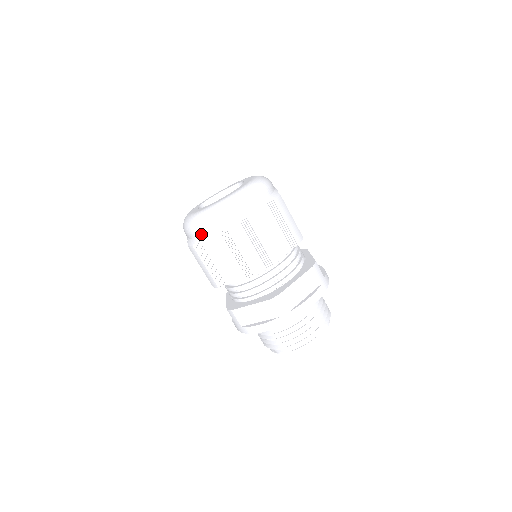
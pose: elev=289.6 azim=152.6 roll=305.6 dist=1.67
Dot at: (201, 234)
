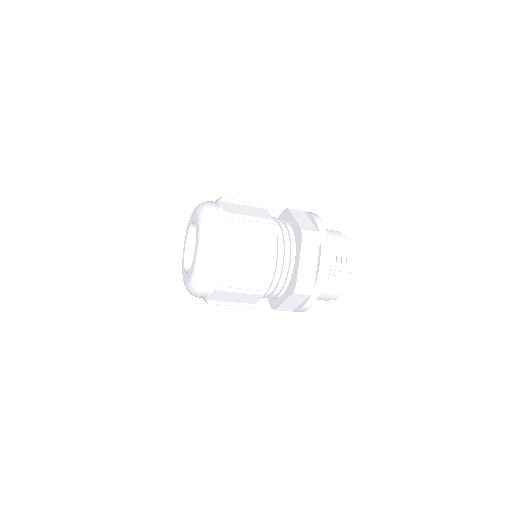
Dot at: (205, 296)
